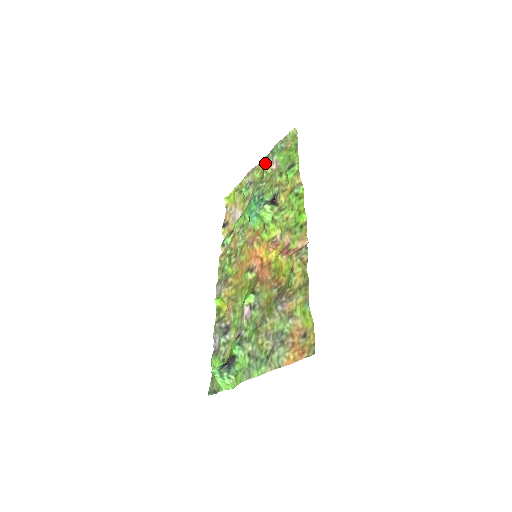
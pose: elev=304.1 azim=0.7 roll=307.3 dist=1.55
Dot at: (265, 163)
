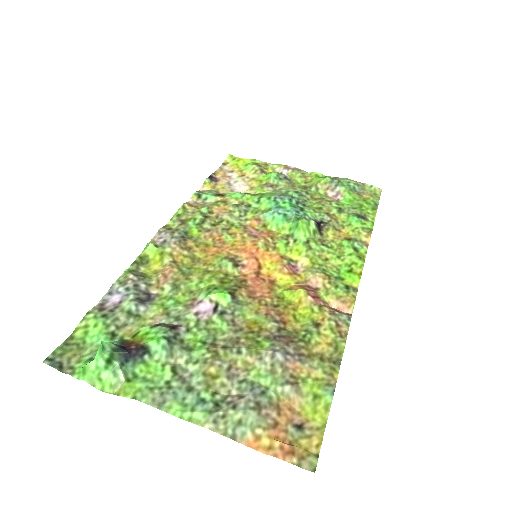
Dot at: (324, 180)
